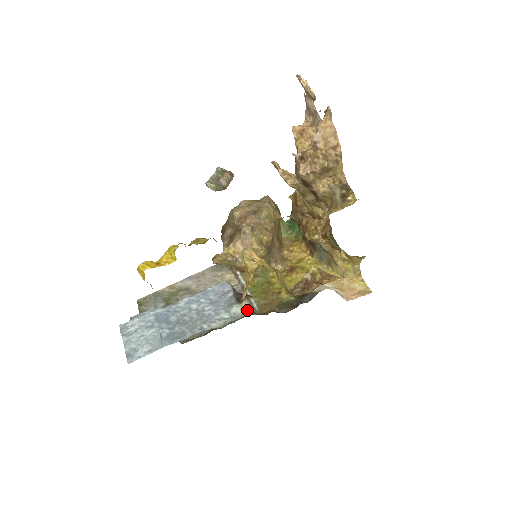
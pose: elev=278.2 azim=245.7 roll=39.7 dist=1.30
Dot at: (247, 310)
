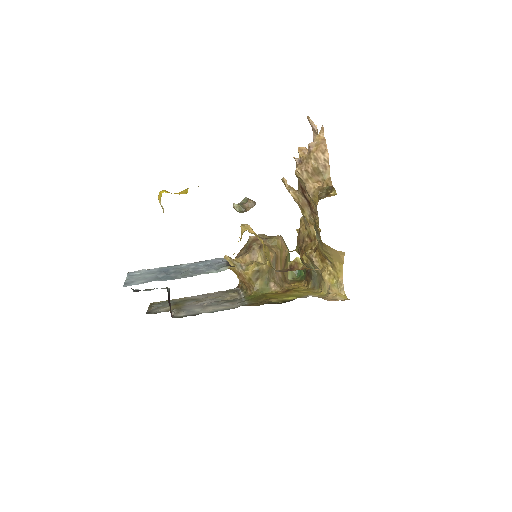
Dot at: (238, 306)
